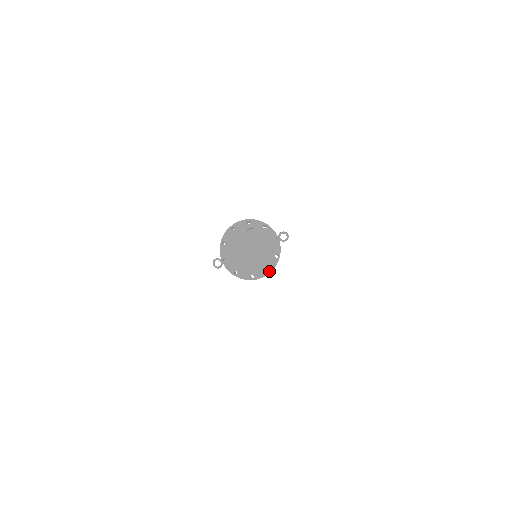
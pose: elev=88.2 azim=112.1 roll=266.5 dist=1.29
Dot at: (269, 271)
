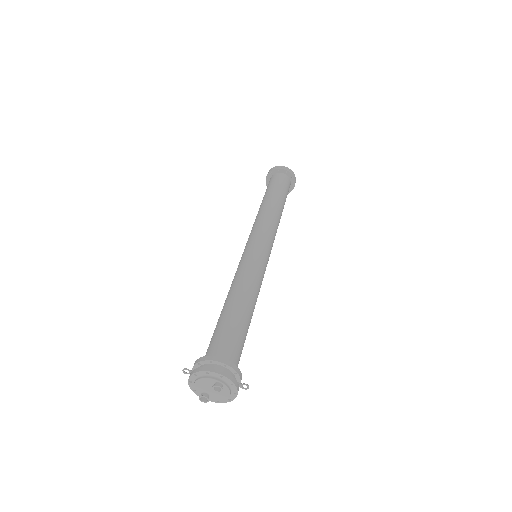
Dot at: (219, 402)
